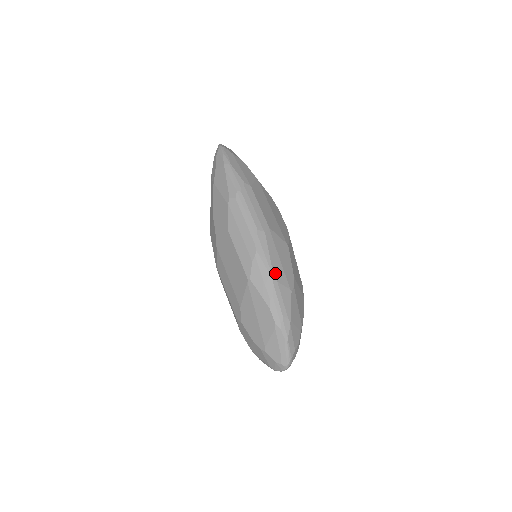
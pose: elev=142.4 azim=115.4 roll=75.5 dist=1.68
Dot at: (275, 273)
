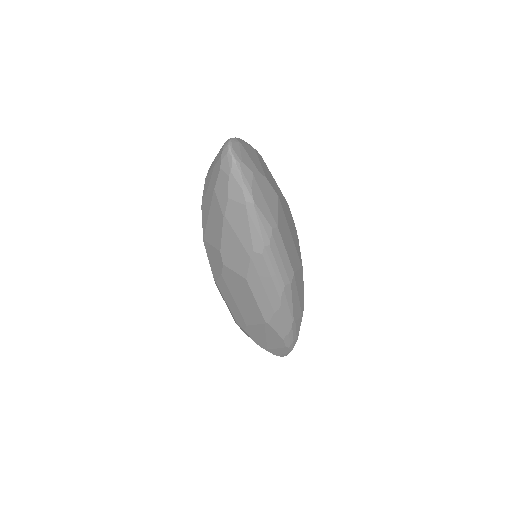
Dot at: (294, 315)
